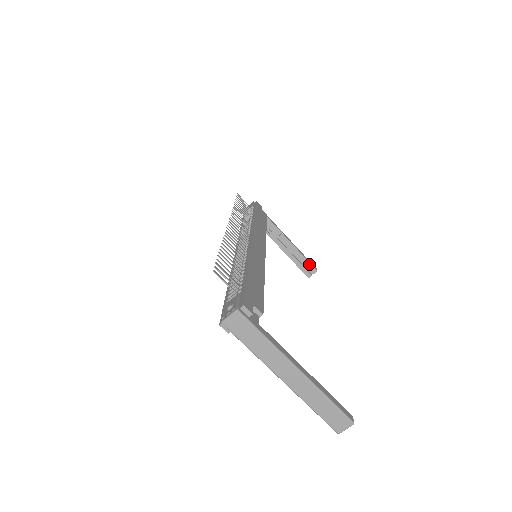
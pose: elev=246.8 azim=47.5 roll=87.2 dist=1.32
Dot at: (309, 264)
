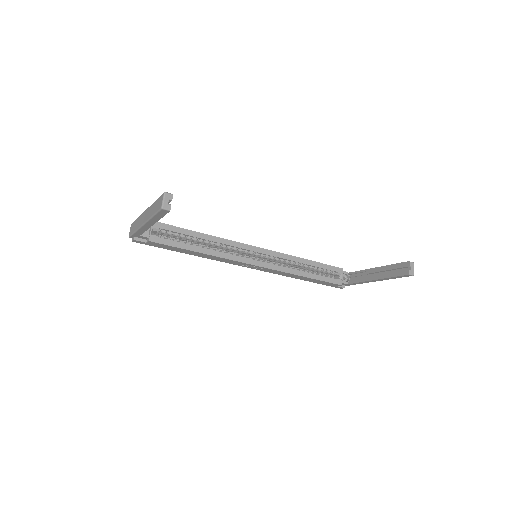
Dot at: (399, 265)
